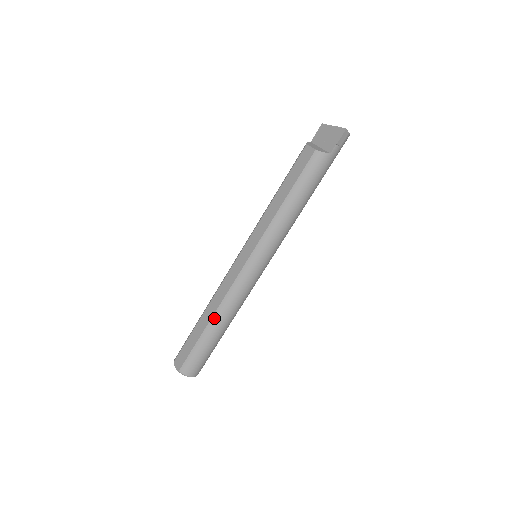
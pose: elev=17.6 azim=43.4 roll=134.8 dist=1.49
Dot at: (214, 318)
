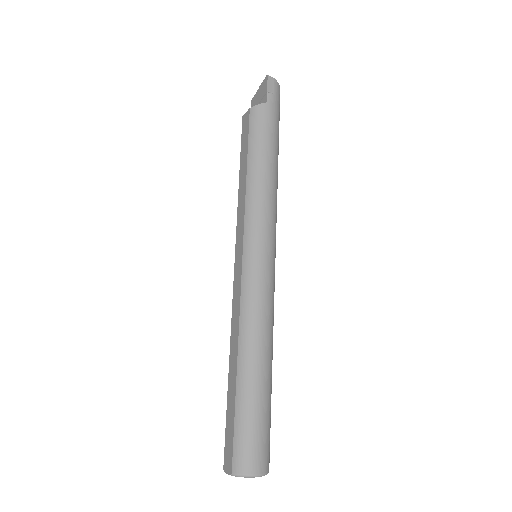
Dot at: (240, 356)
